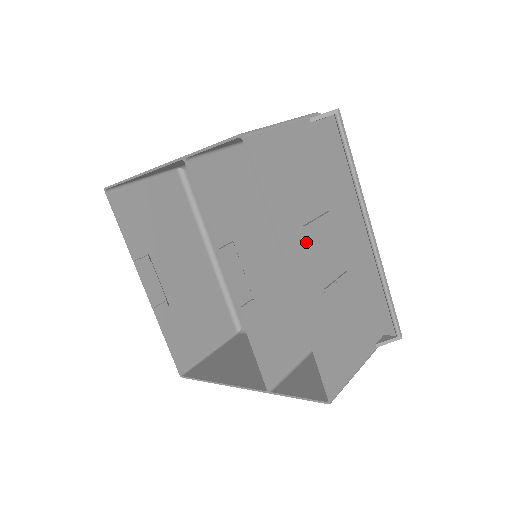
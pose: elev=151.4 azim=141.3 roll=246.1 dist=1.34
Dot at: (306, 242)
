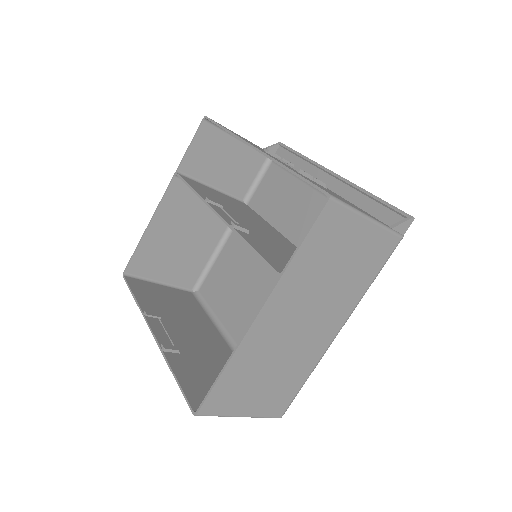
Dot at: occluded
